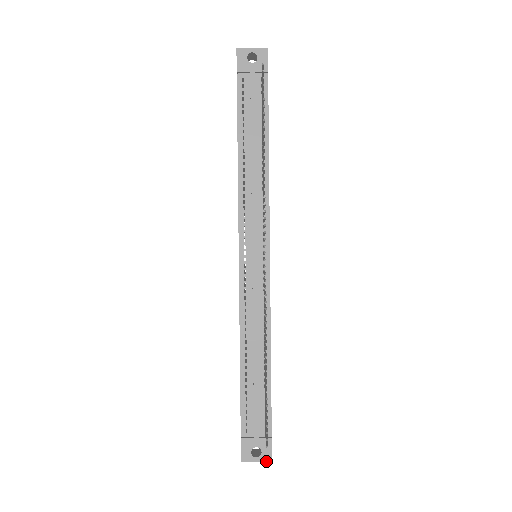
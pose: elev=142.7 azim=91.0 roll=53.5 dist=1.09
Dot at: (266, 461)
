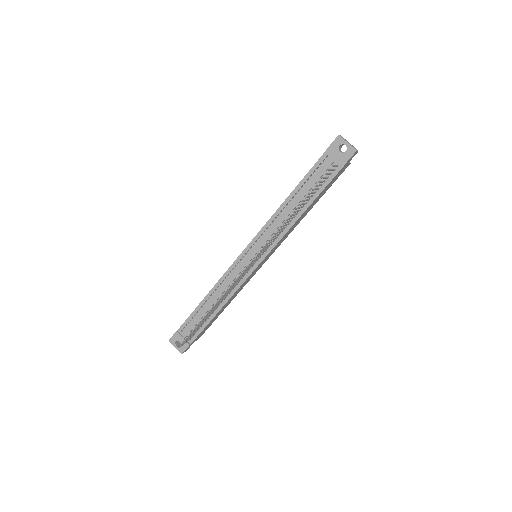
Dot at: occluded
